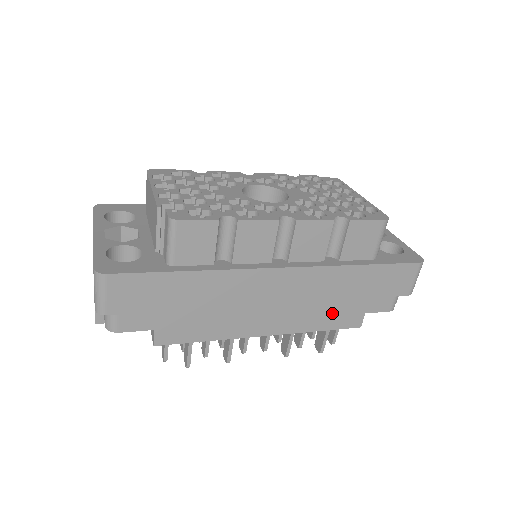
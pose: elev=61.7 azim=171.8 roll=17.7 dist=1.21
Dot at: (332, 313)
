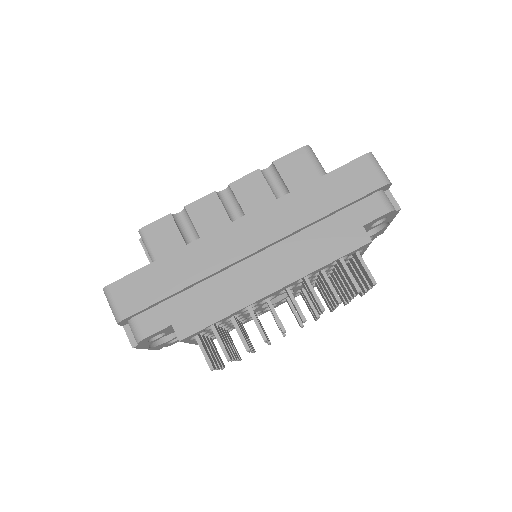
Dot at: (326, 241)
